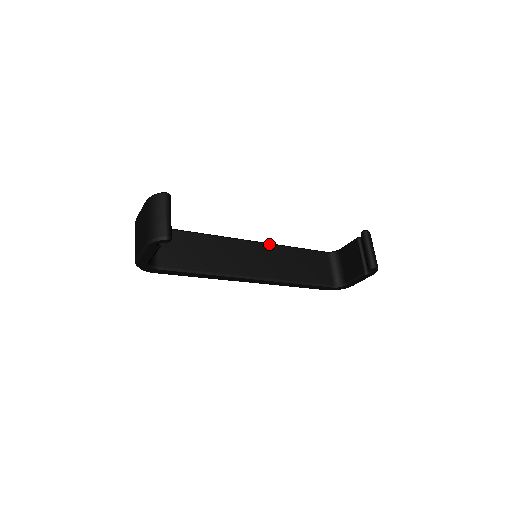
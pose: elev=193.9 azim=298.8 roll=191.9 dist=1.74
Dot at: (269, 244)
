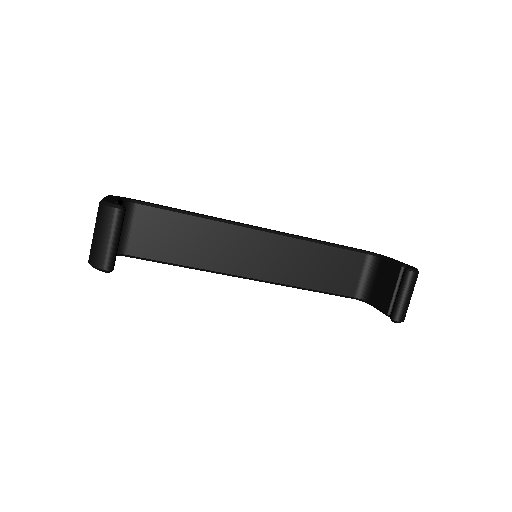
Dot at: (285, 236)
